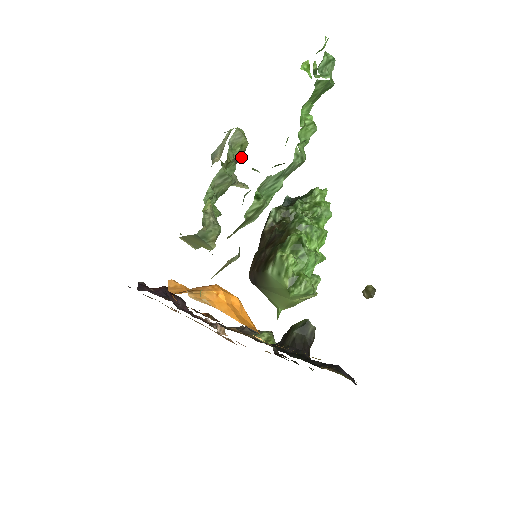
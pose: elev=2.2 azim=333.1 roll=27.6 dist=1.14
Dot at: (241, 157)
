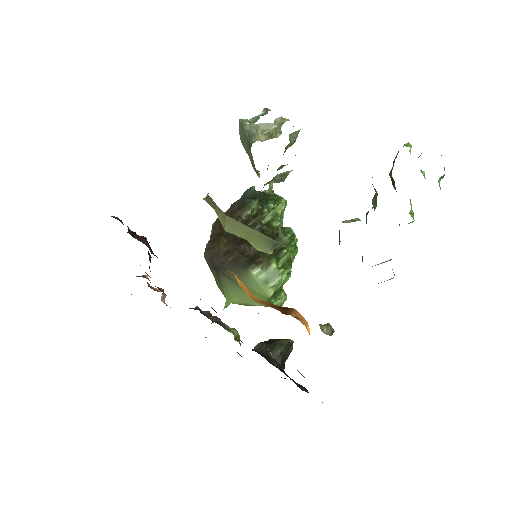
Dot at: occluded
